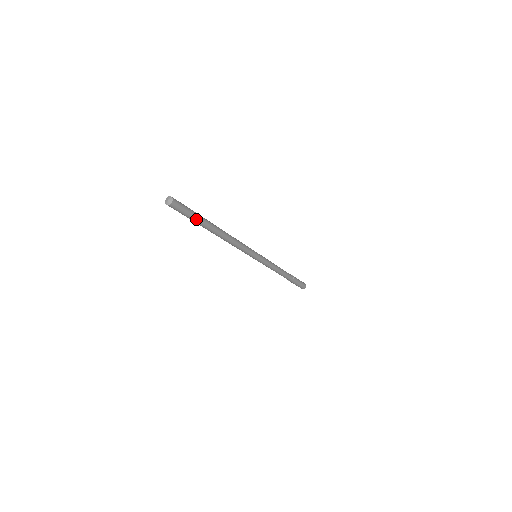
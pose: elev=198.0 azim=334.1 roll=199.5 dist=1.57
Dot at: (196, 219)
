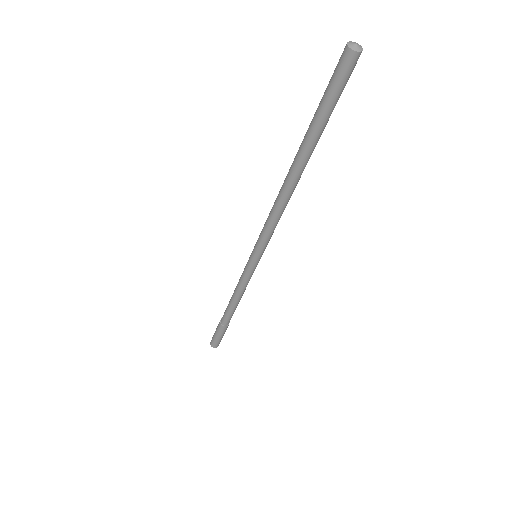
Dot at: (327, 119)
